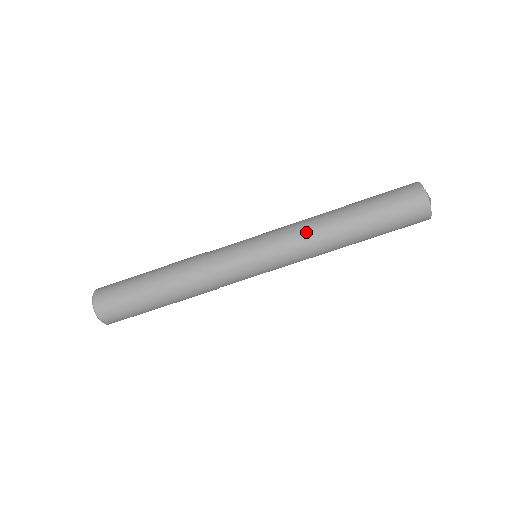
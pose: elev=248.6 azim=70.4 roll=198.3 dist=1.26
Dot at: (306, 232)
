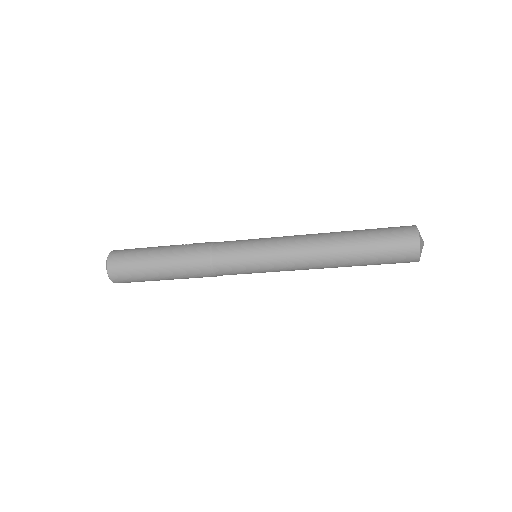
Dot at: (305, 263)
